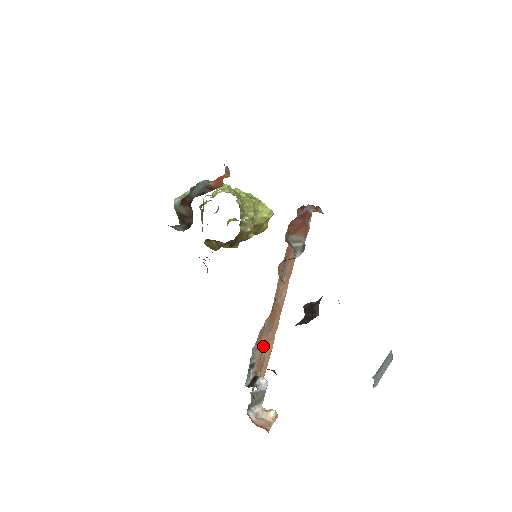
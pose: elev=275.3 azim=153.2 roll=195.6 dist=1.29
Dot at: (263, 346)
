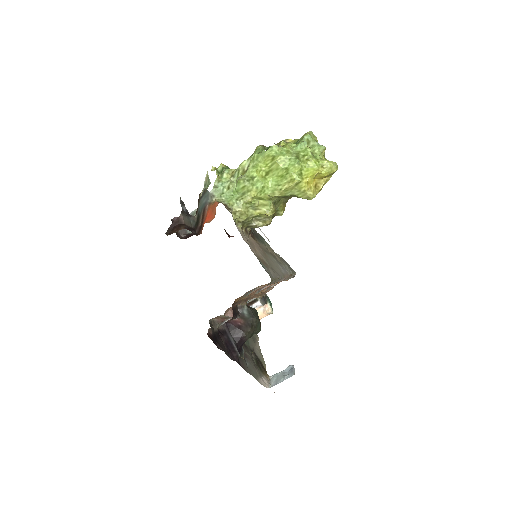
Dot at: occluded
